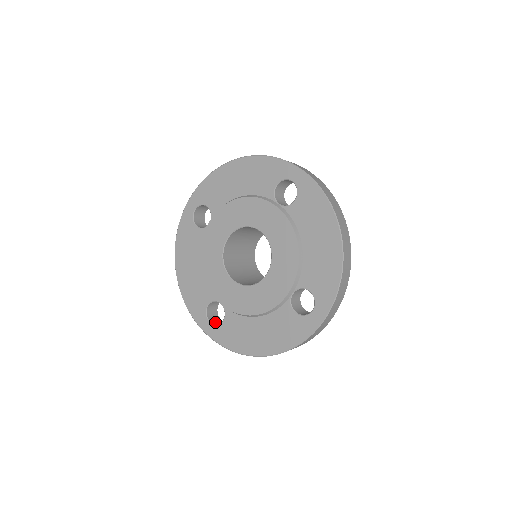
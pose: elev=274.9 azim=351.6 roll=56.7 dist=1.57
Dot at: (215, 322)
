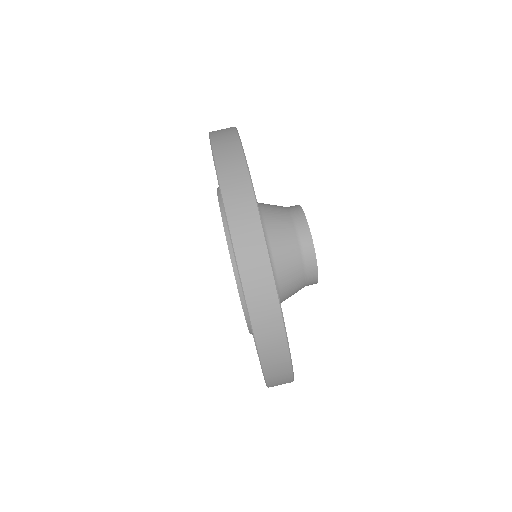
Dot at: occluded
